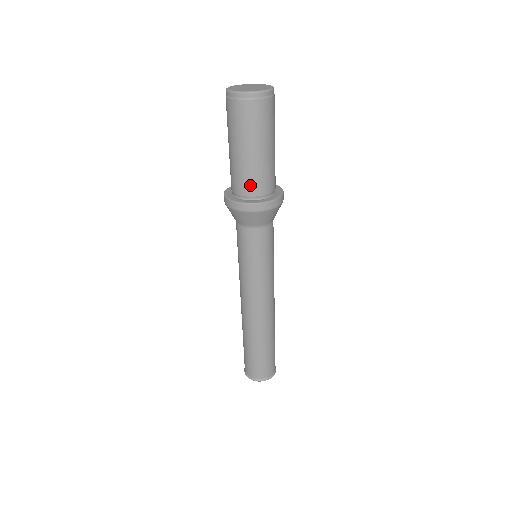
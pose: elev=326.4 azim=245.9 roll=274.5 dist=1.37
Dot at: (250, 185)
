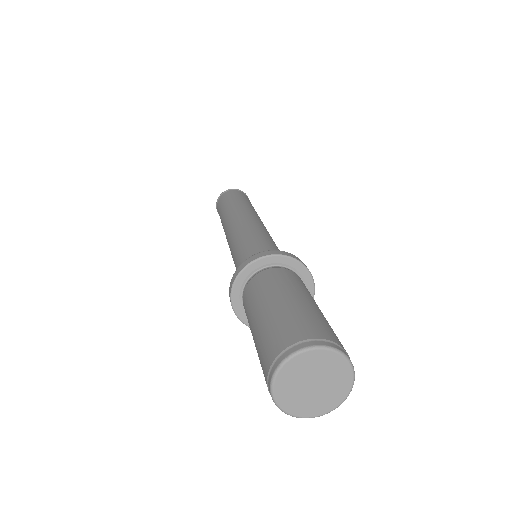
Dot at: occluded
